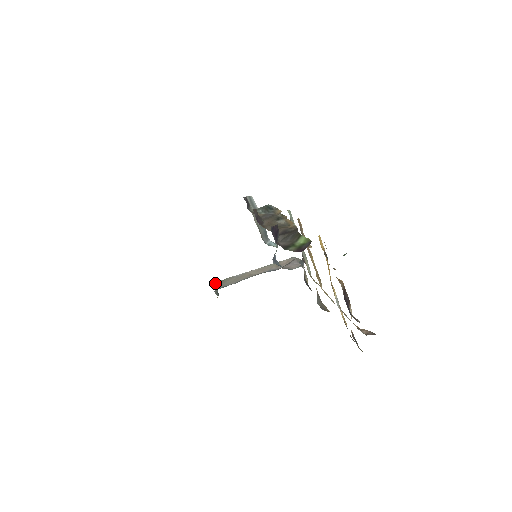
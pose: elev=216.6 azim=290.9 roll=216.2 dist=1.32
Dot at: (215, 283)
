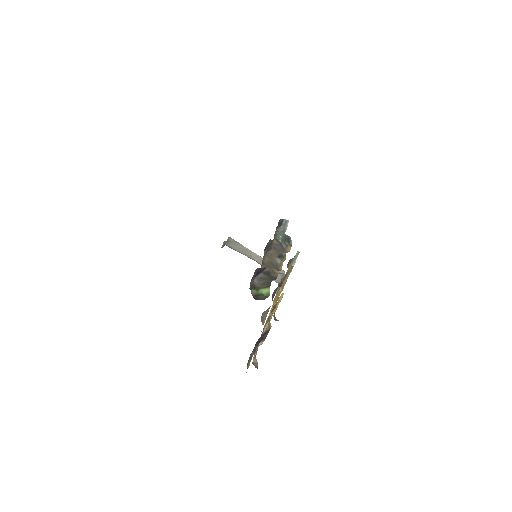
Dot at: (229, 238)
